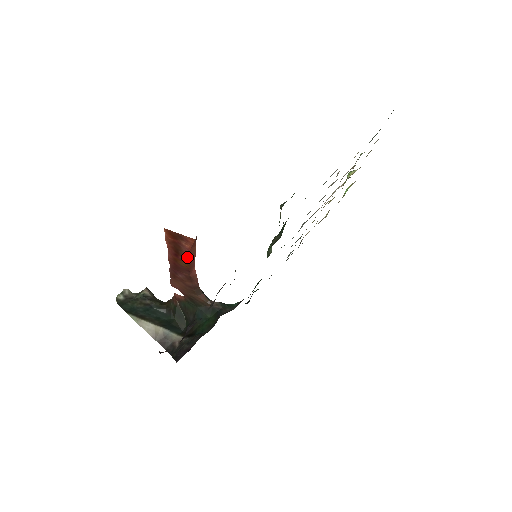
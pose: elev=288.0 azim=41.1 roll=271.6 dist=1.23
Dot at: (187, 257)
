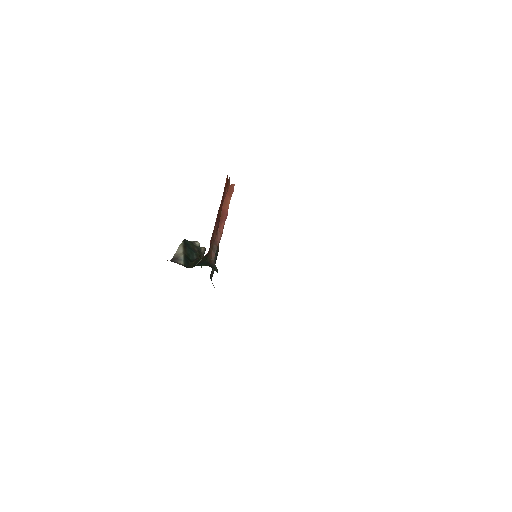
Dot at: (223, 203)
